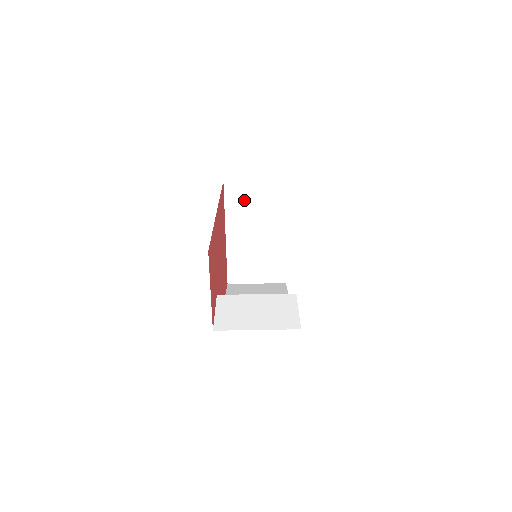
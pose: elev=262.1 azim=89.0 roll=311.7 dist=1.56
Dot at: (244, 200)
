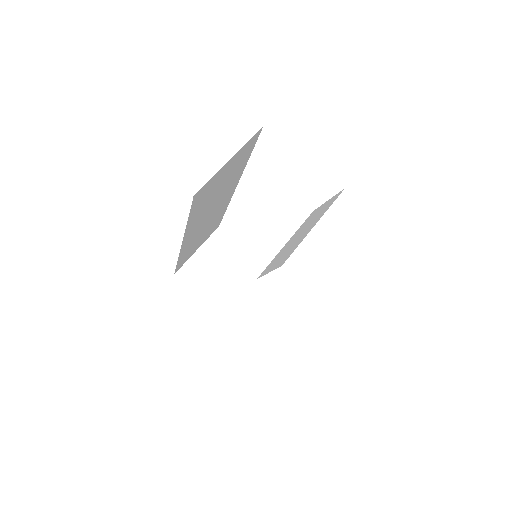
Dot at: (206, 272)
